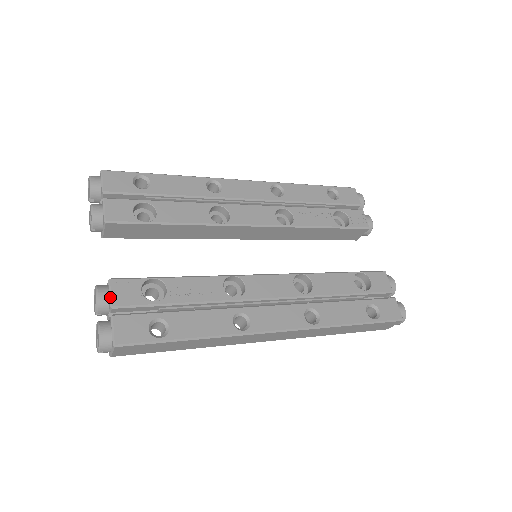
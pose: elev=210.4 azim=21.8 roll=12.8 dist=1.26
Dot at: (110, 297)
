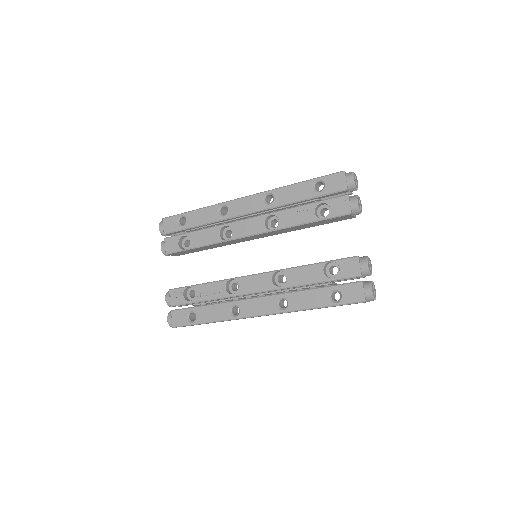
Dot at: (170, 300)
